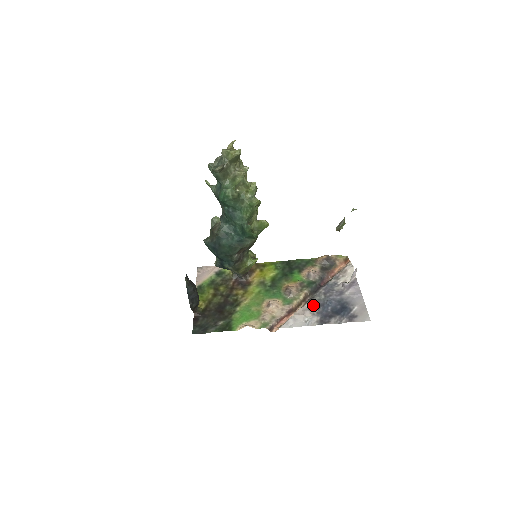
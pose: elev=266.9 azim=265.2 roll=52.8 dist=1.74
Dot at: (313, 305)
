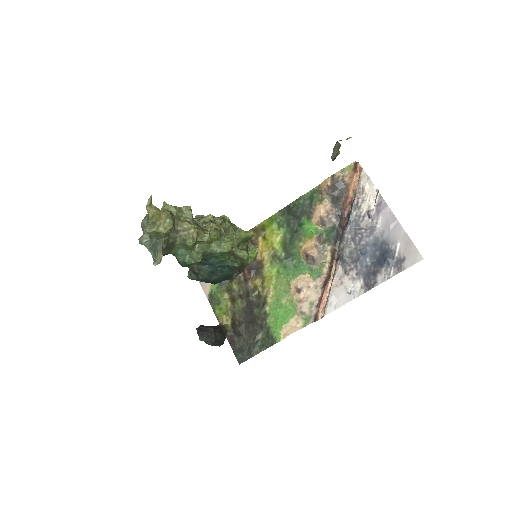
Dot at: (347, 265)
